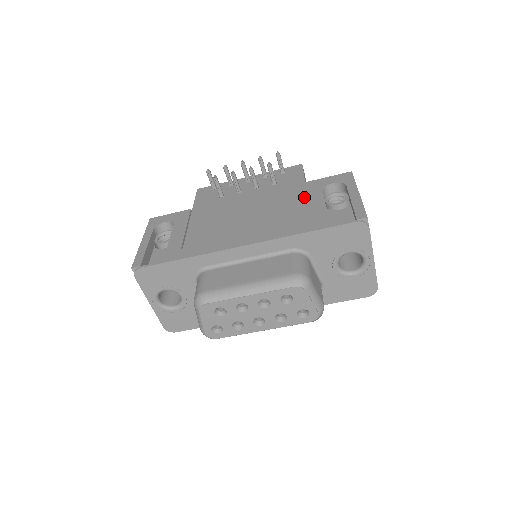
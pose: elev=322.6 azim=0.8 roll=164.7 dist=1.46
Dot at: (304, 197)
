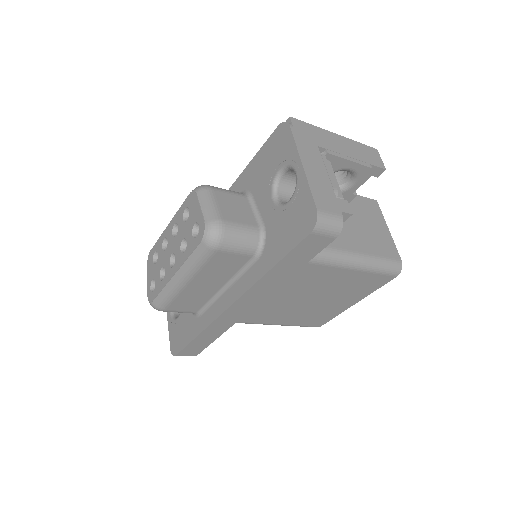
Dot at: occluded
